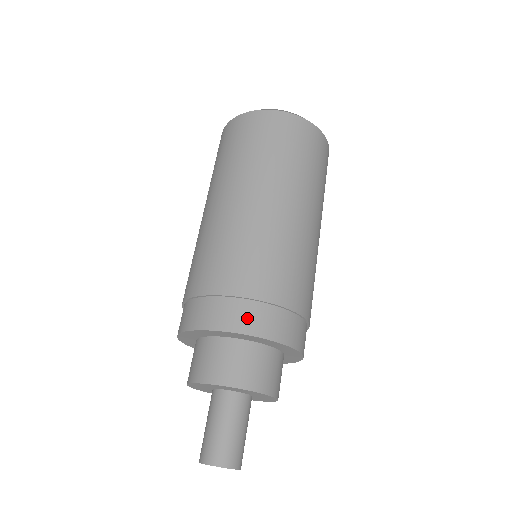
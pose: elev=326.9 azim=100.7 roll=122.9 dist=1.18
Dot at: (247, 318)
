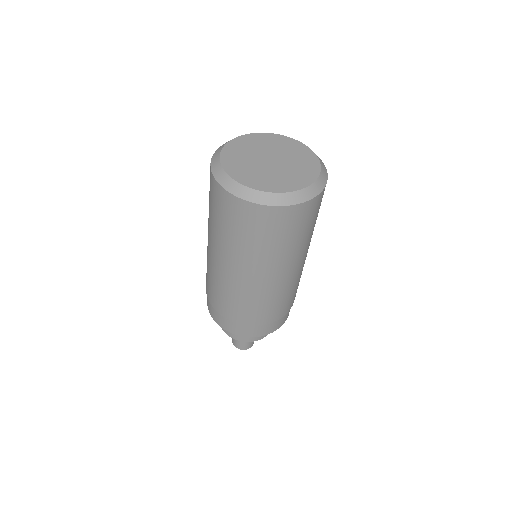
Dot at: (247, 331)
